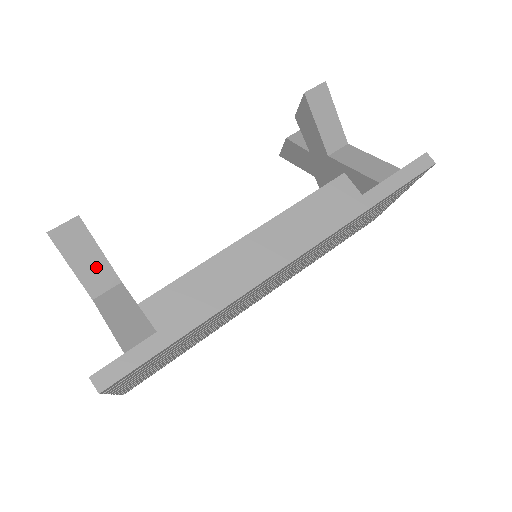
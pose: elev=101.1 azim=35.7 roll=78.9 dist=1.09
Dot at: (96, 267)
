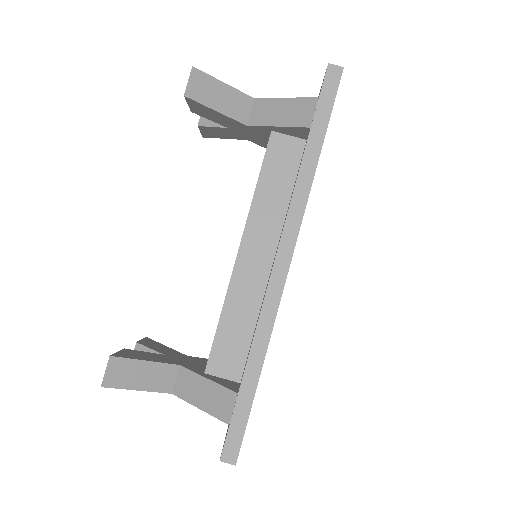
Dot at: (154, 374)
